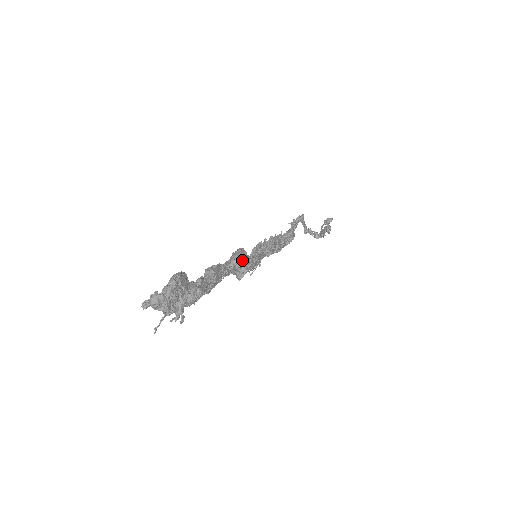
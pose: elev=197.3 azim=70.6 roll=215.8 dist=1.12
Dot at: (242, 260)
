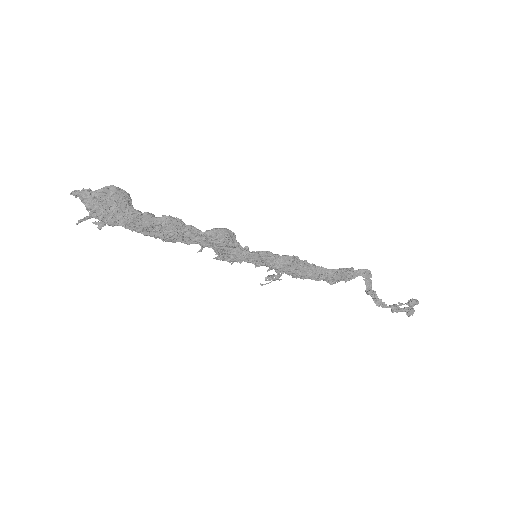
Dot at: (220, 237)
